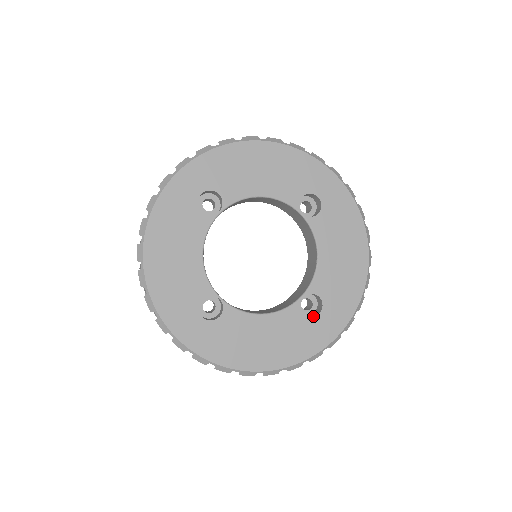
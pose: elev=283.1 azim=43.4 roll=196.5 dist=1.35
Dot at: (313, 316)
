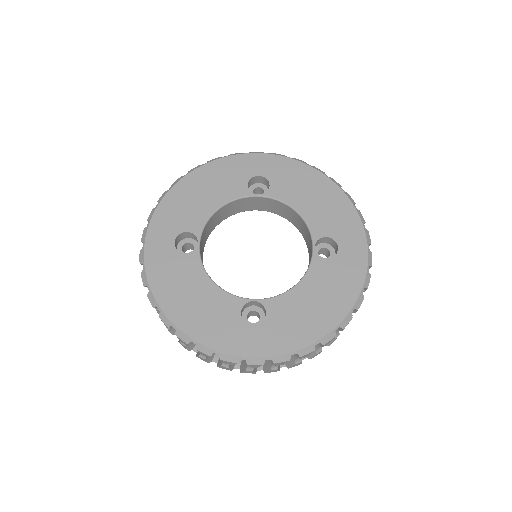
Dot at: (336, 254)
